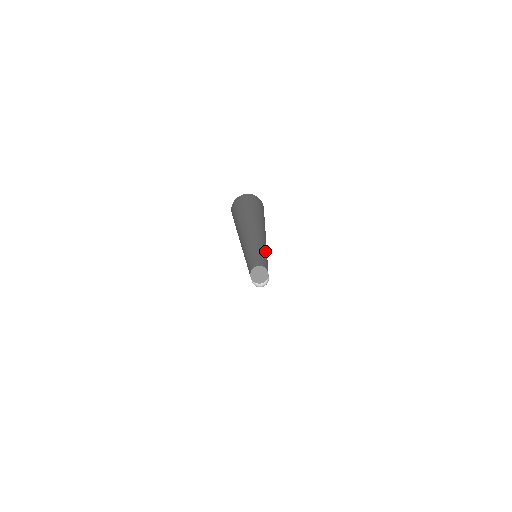
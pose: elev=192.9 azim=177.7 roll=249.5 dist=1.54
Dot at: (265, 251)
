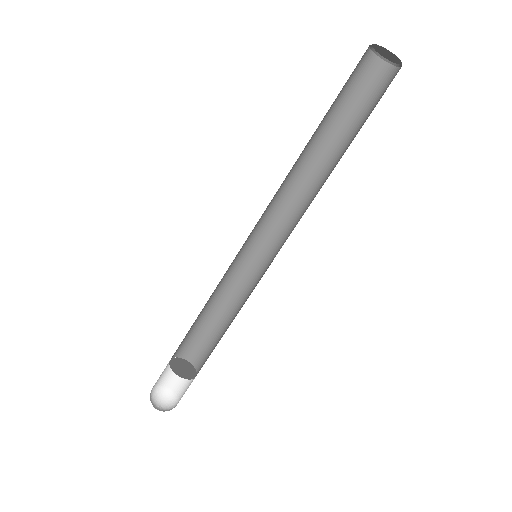
Dot at: (261, 266)
